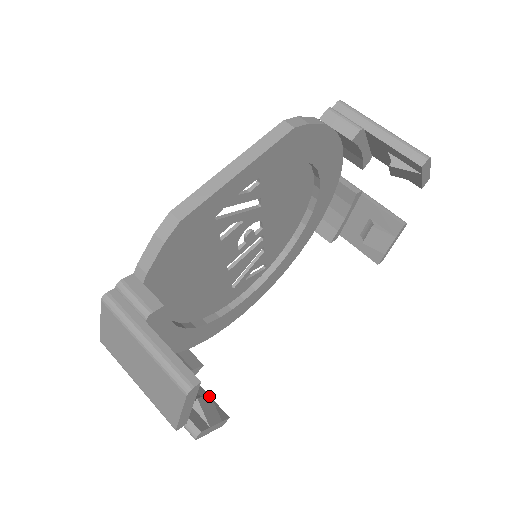
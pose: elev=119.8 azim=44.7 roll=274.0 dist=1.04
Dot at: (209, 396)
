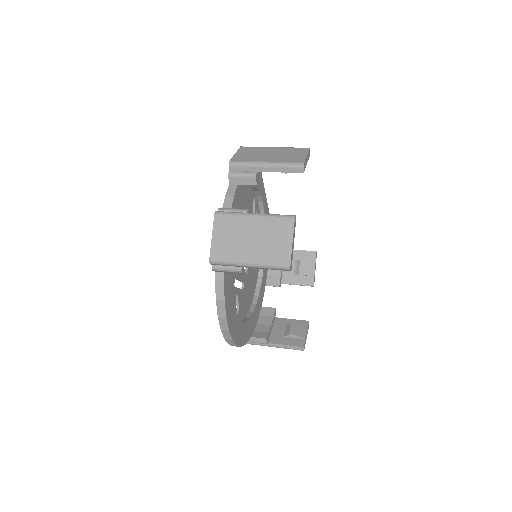
Dot at: occluded
